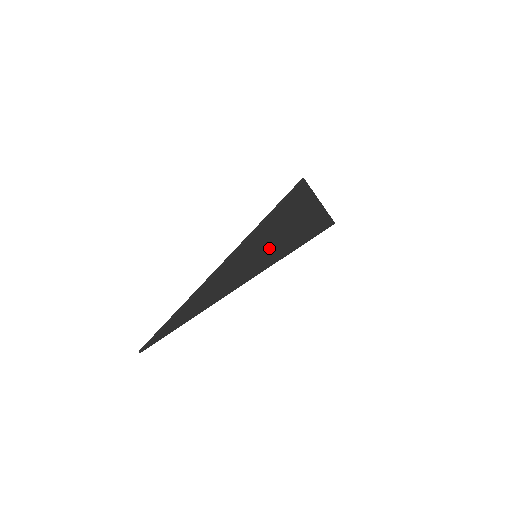
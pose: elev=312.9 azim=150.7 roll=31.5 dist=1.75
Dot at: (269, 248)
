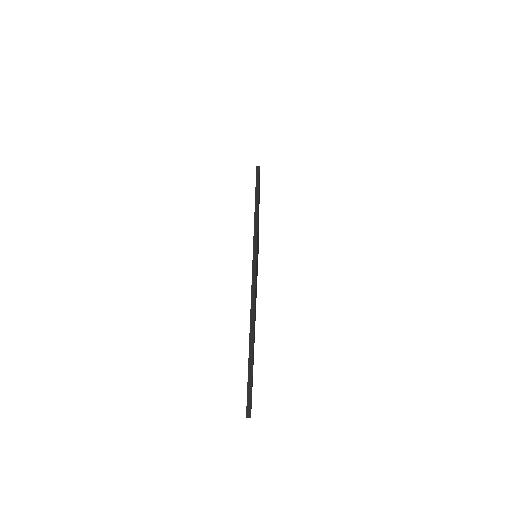
Dot at: occluded
